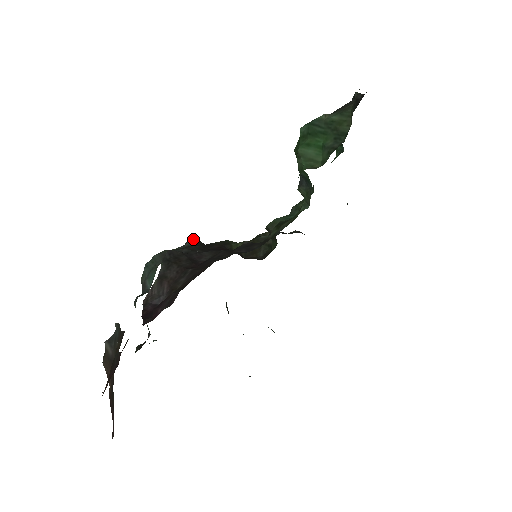
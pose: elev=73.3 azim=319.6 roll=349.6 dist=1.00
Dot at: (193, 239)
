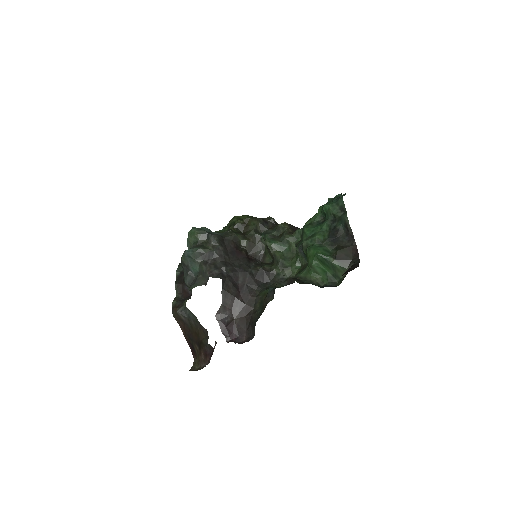
Dot at: (217, 237)
